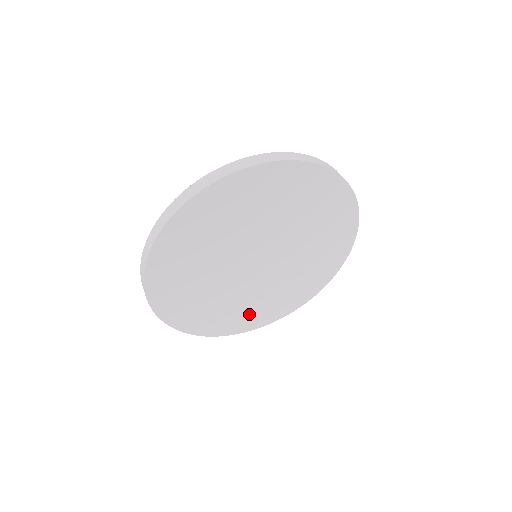
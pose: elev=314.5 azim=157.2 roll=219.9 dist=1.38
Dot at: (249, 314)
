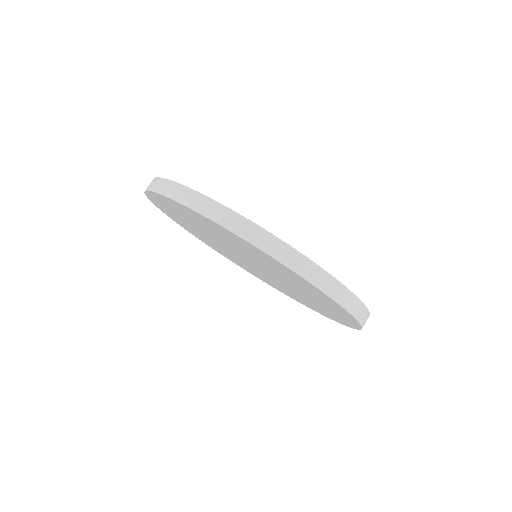
Dot at: occluded
